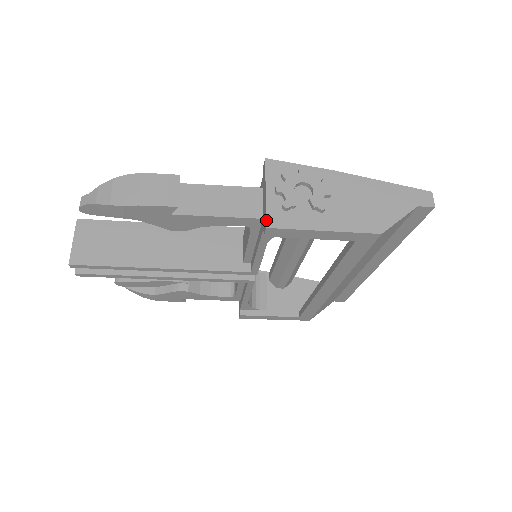
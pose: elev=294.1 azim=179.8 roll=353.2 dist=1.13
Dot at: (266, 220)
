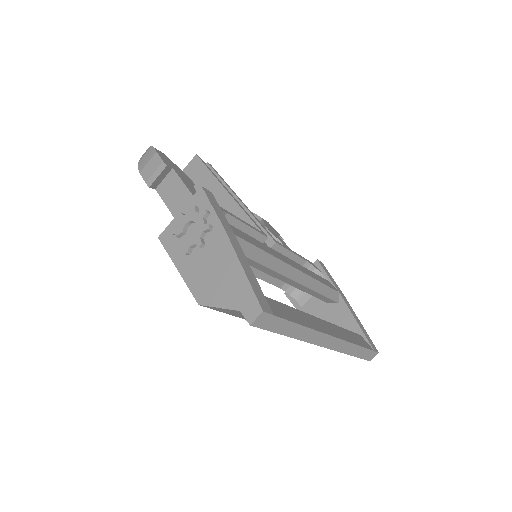
Dot at: (162, 232)
